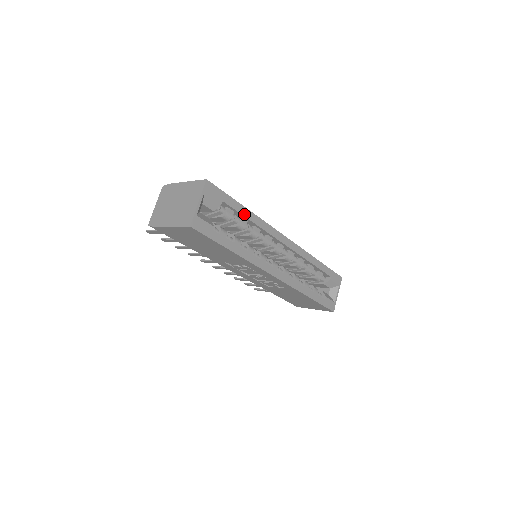
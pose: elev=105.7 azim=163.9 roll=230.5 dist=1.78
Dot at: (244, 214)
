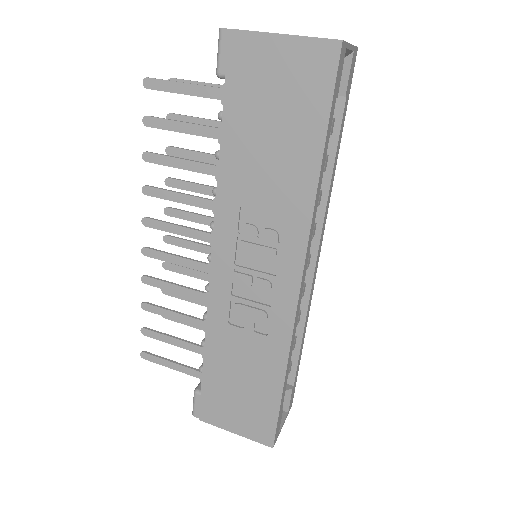
Dot at: (336, 152)
